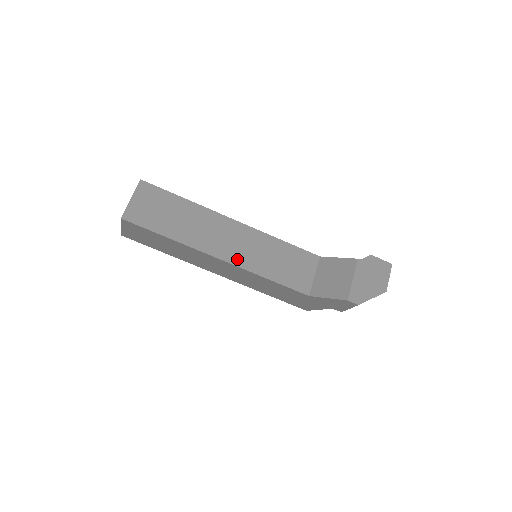
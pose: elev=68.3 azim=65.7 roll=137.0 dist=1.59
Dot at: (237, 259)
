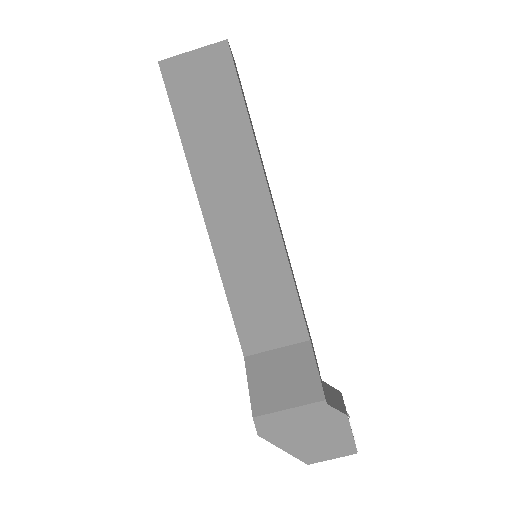
Dot at: (220, 237)
